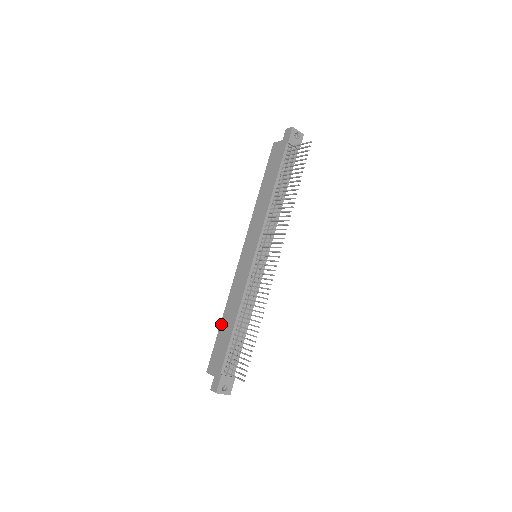
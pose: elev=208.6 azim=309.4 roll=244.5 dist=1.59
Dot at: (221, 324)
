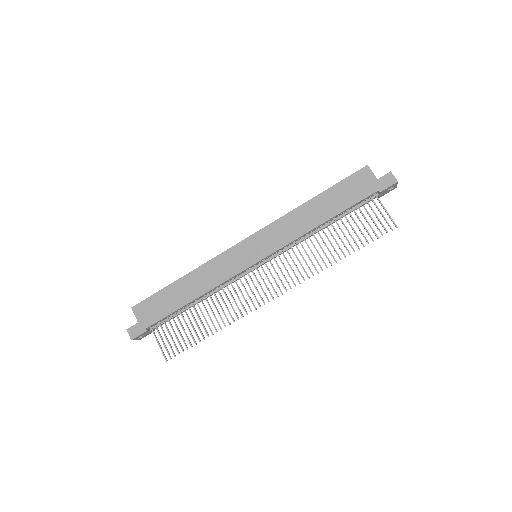
Dot at: (176, 283)
